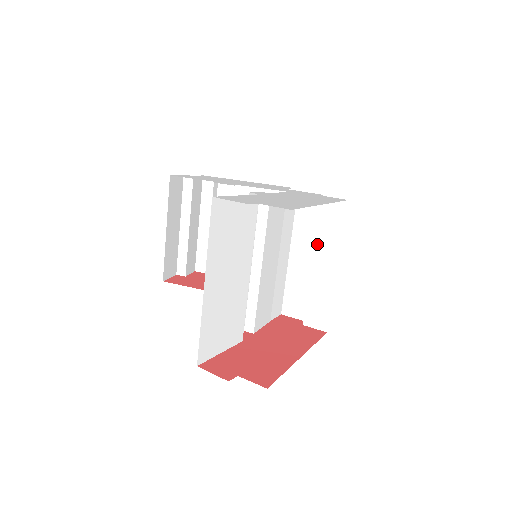
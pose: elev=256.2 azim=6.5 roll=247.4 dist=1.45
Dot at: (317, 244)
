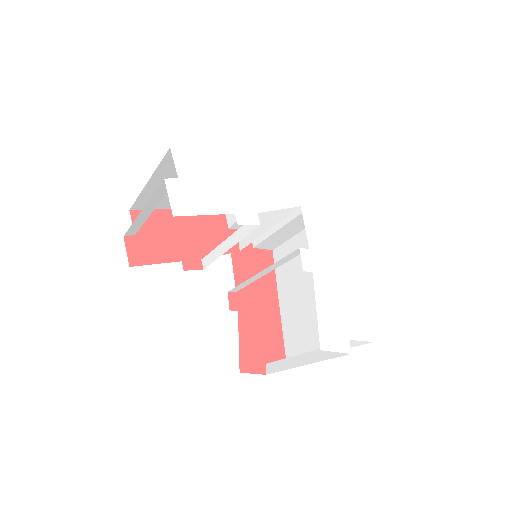
Dot at: (298, 218)
